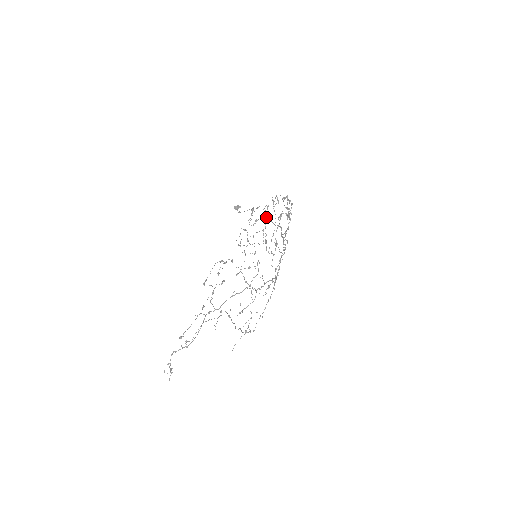
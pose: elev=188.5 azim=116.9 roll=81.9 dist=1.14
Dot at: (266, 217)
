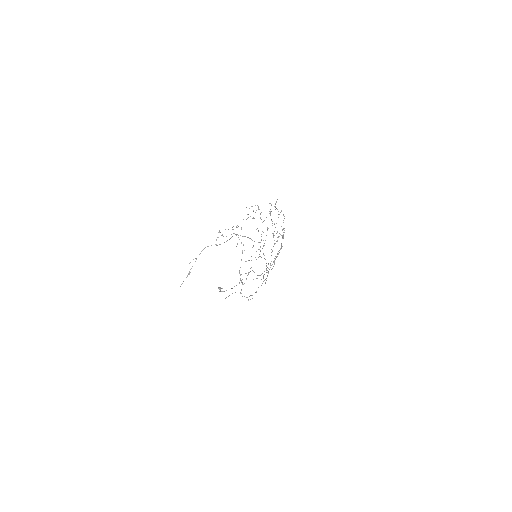
Dot at: occluded
